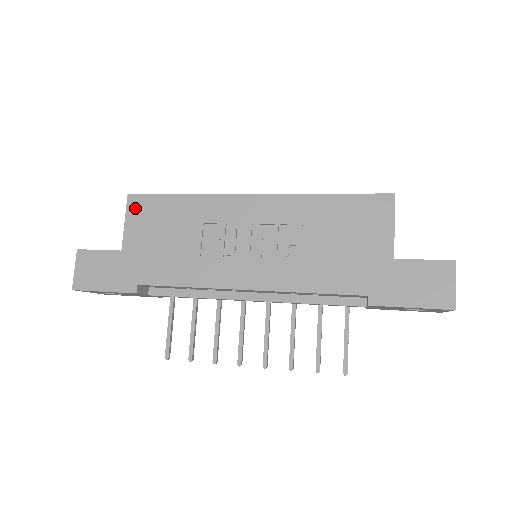
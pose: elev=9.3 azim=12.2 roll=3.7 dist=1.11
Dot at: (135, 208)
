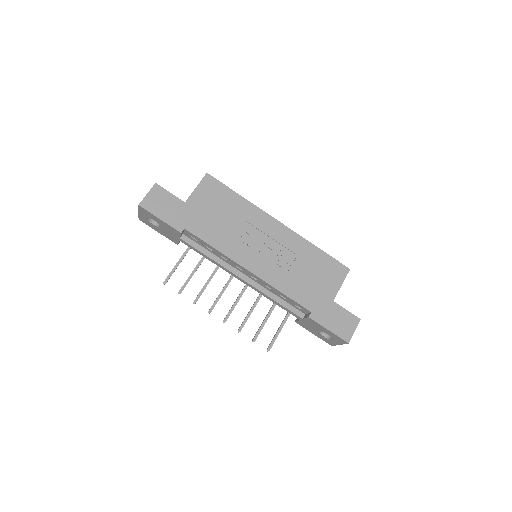
Dot at: (207, 184)
